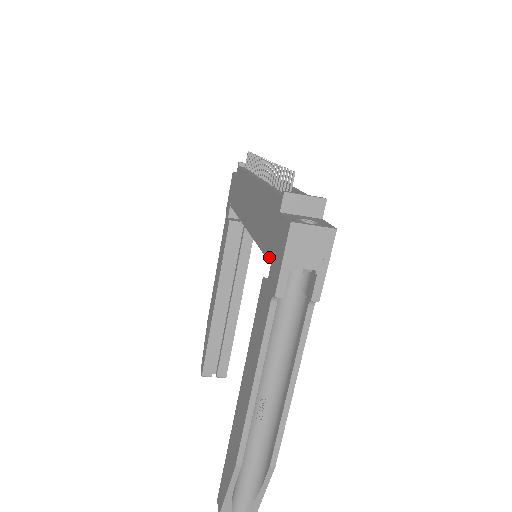
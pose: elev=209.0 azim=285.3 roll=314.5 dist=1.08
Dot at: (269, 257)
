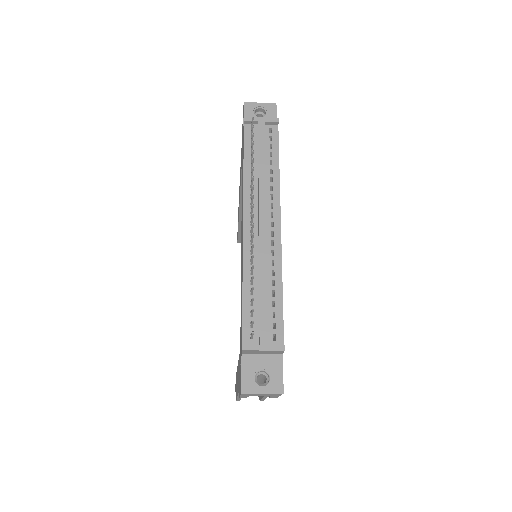
Dot at: (240, 357)
